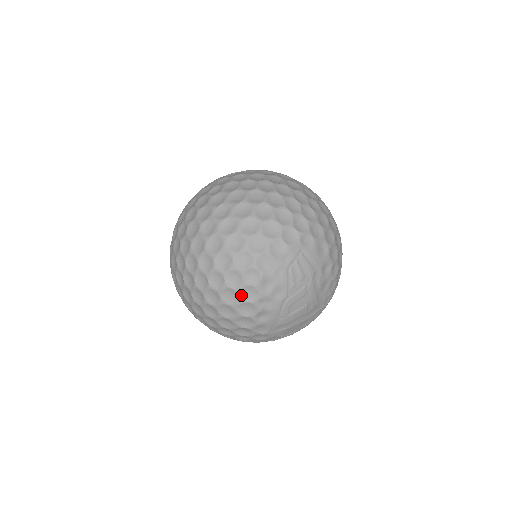
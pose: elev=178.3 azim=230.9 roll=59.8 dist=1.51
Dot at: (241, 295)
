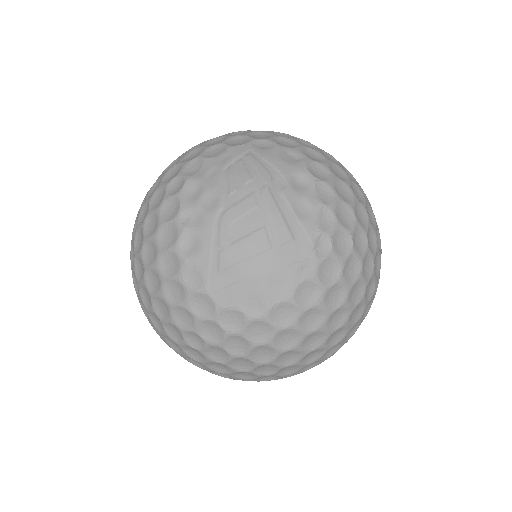
Dot at: (161, 215)
